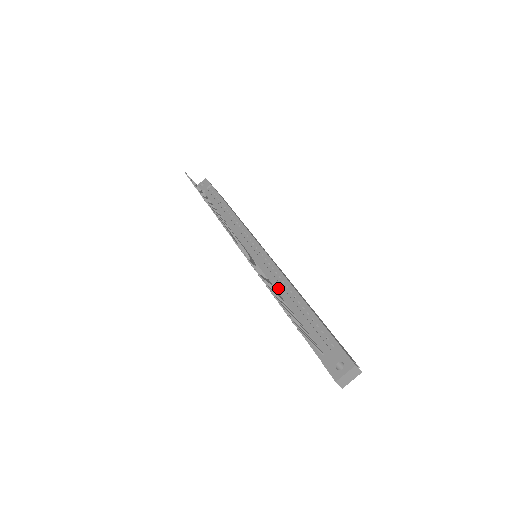
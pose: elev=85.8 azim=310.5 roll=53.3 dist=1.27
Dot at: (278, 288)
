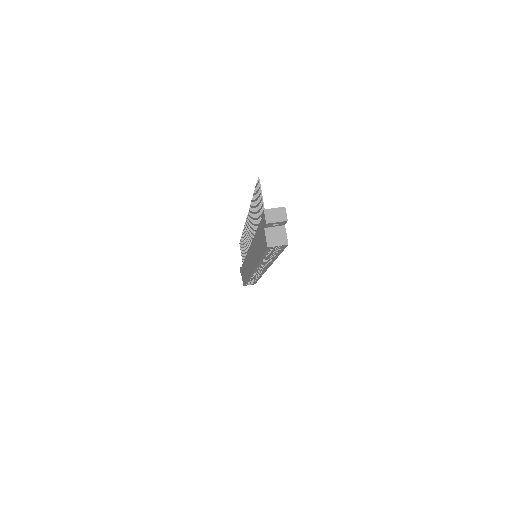
Dot at: occluded
